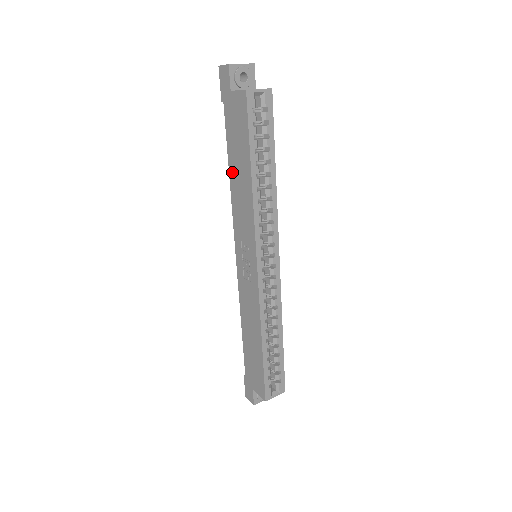
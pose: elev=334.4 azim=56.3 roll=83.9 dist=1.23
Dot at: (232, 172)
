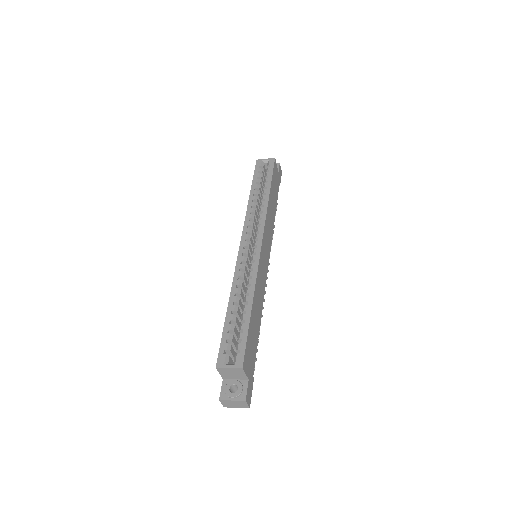
Dot at: occluded
